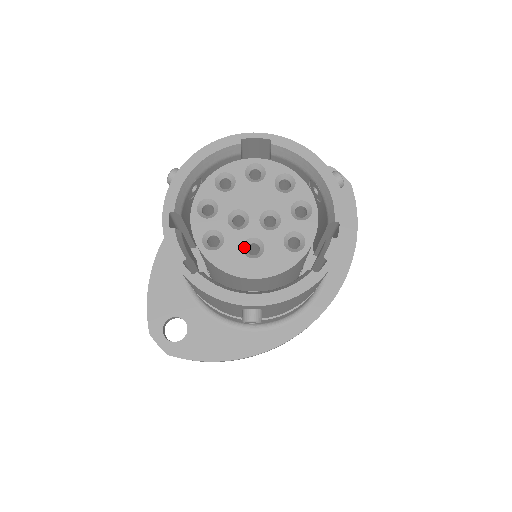
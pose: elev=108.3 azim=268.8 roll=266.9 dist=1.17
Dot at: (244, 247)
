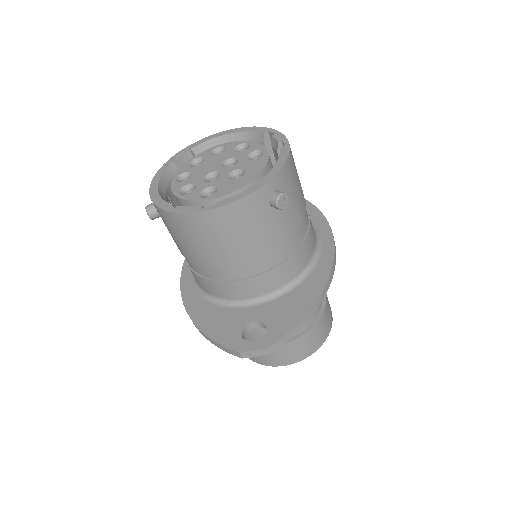
Dot at: (230, 179)
